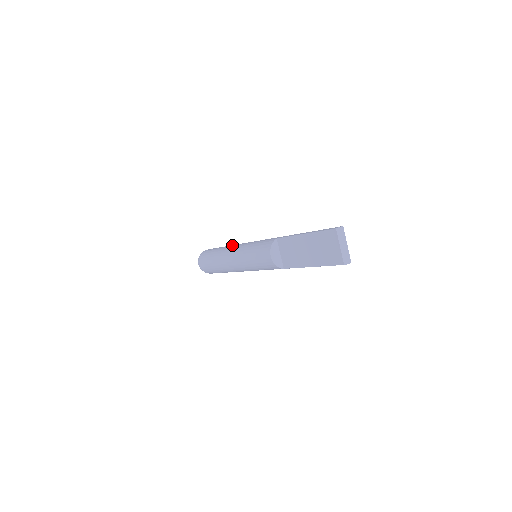
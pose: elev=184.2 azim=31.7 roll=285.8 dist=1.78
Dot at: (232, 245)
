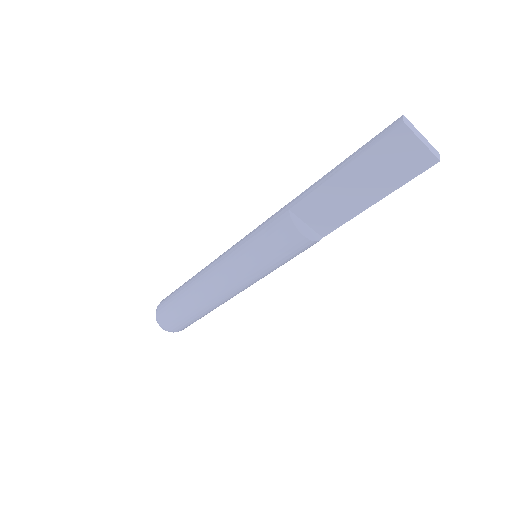
Dot at: (204, 271)
